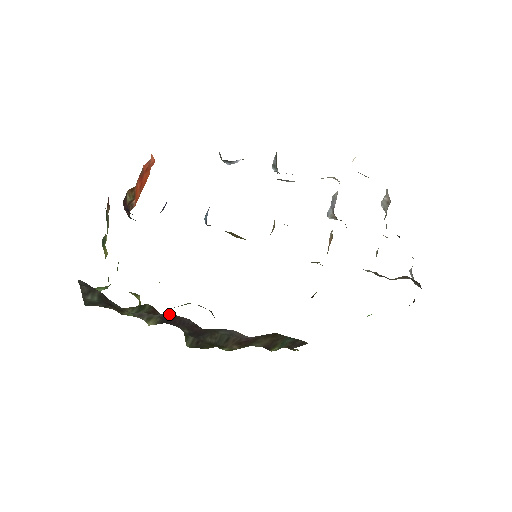
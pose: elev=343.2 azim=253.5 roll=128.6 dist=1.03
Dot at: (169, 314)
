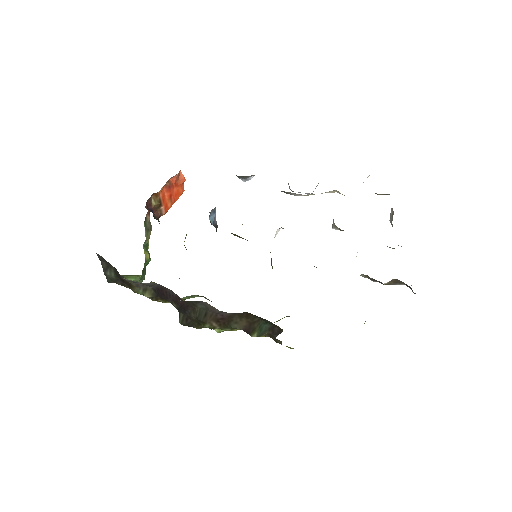
Dot at: (156, 284)
